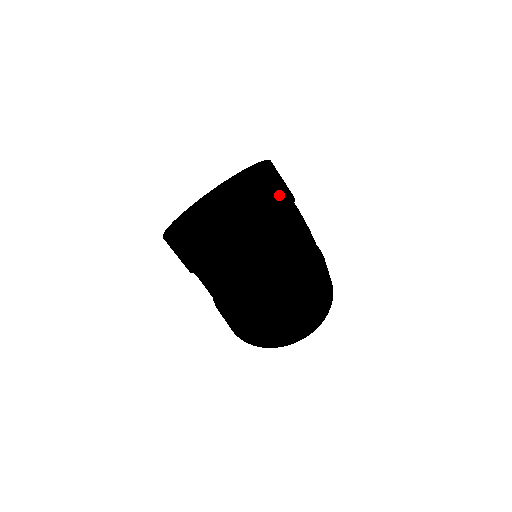
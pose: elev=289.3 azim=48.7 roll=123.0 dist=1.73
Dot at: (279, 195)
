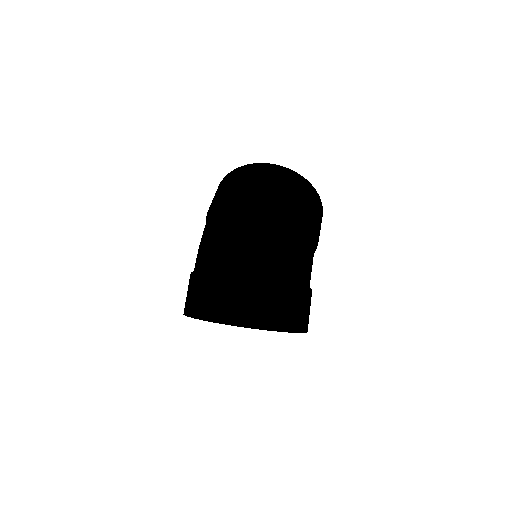
Dot at: (296, 188)
